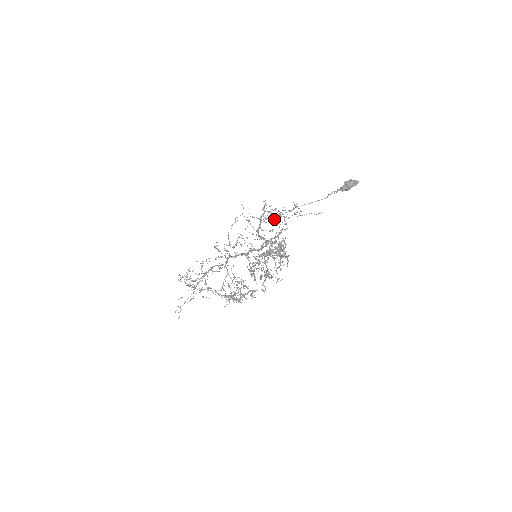
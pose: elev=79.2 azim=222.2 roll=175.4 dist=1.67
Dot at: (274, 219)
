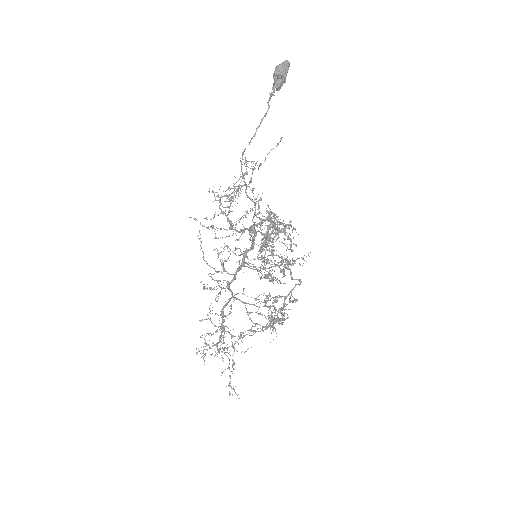
Dot at: occluded
